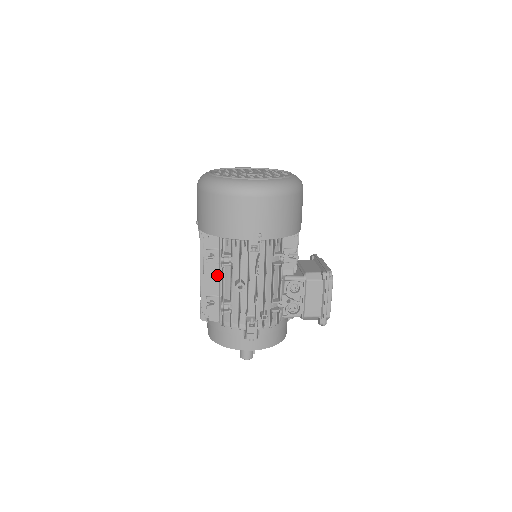
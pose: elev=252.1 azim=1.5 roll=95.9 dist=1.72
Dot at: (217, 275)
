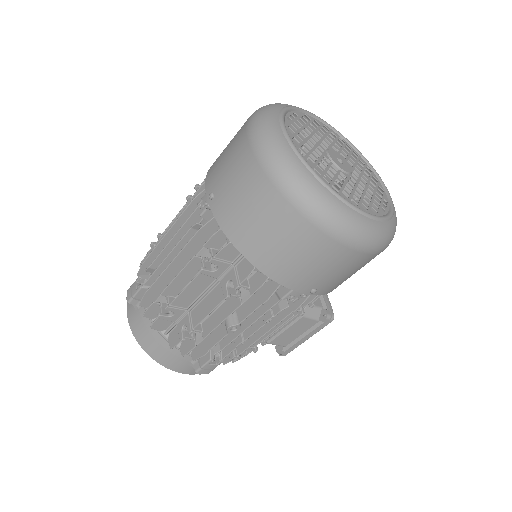
Dot at: (202, 288)
